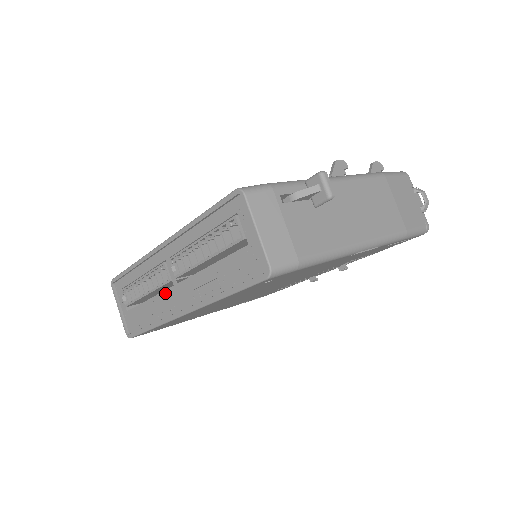
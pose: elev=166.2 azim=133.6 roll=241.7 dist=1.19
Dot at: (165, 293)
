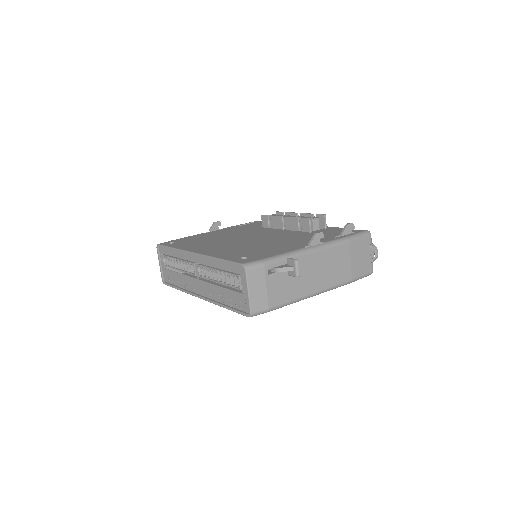
Dot at: (191, 278)
